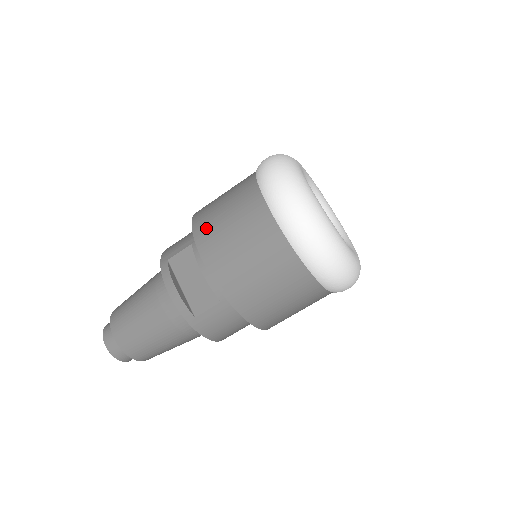
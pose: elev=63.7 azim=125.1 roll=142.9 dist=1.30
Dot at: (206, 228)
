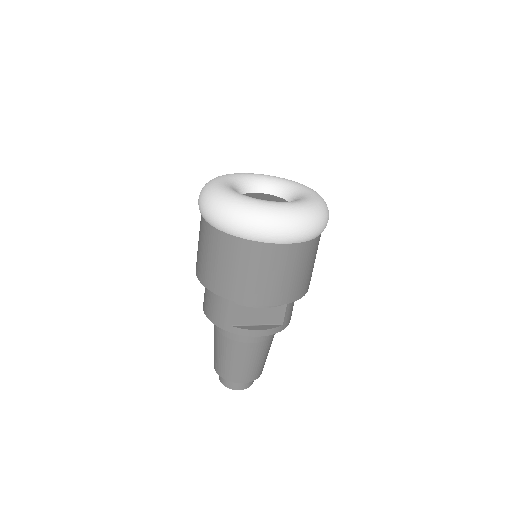
Dot at: (243, 292)
